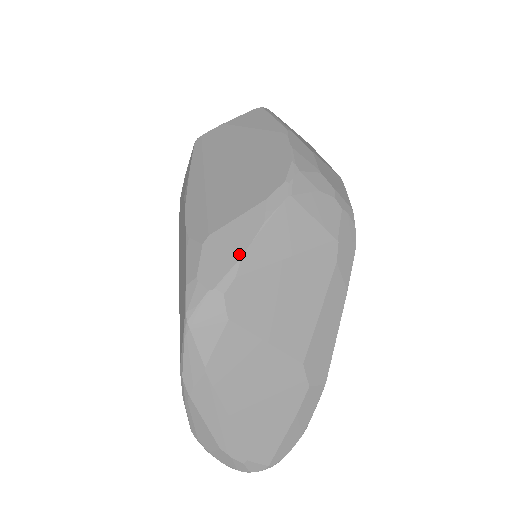
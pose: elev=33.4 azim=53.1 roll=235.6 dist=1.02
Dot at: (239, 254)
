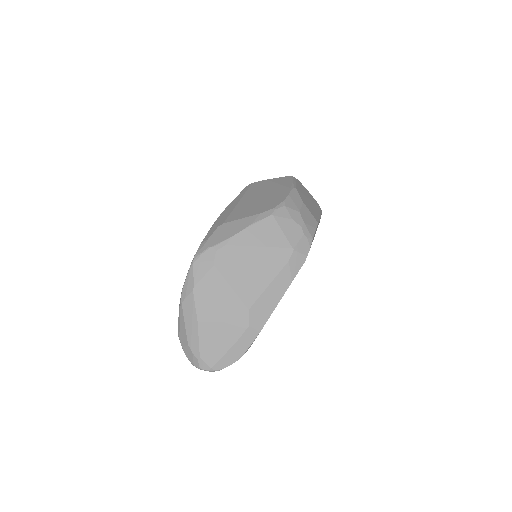
Dot at: (232, 235)
